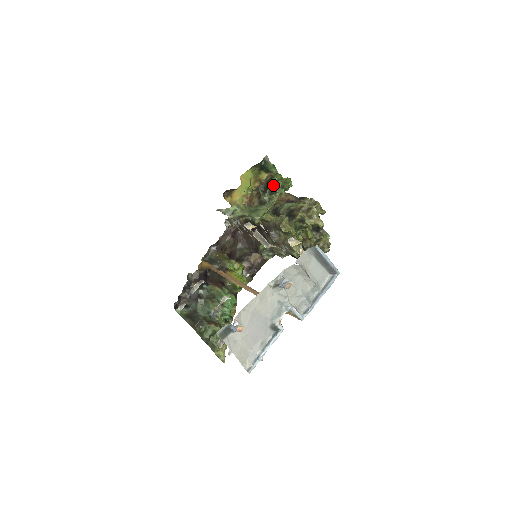
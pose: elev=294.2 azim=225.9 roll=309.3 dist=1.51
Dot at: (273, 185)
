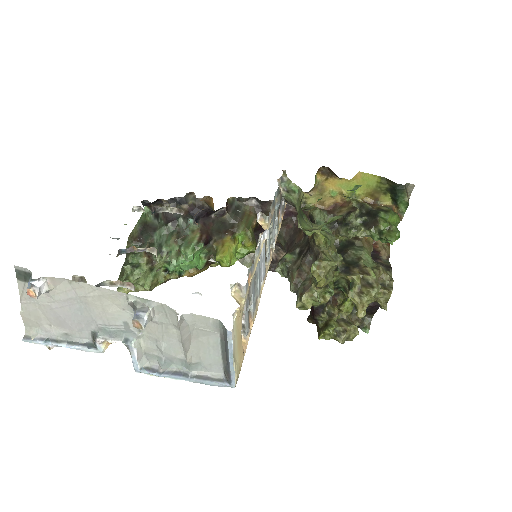
Dot at: (376, 219)
